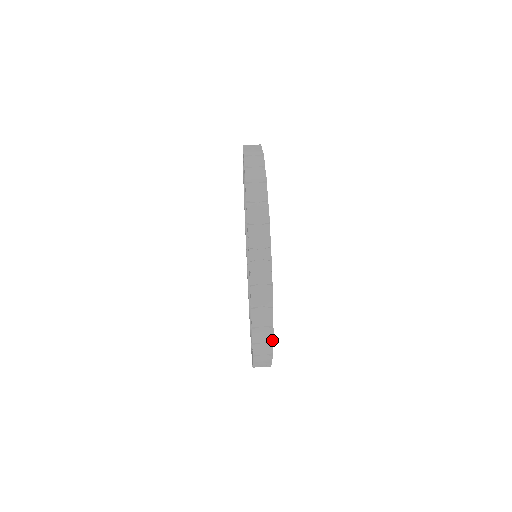
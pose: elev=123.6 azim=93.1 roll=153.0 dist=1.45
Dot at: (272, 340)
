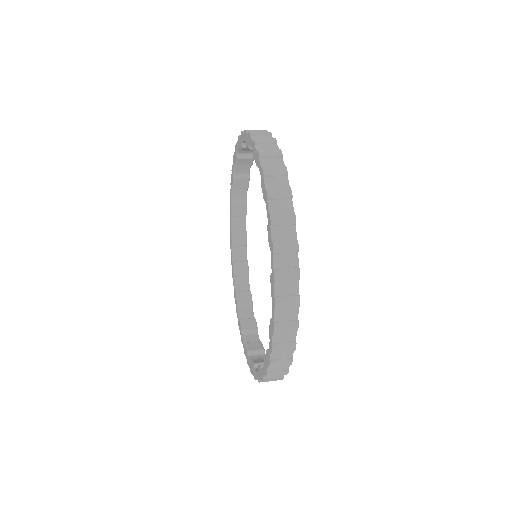
Dot at: occluded
